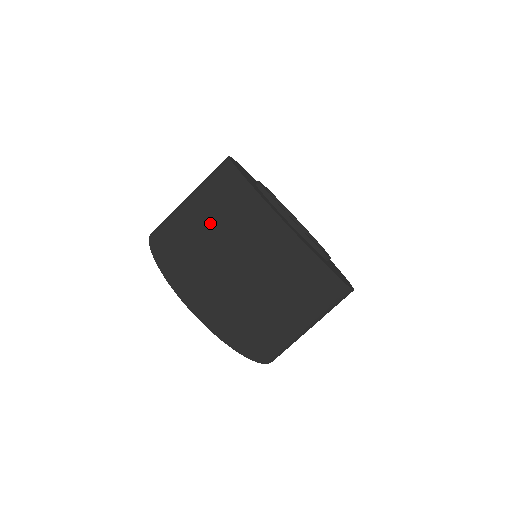
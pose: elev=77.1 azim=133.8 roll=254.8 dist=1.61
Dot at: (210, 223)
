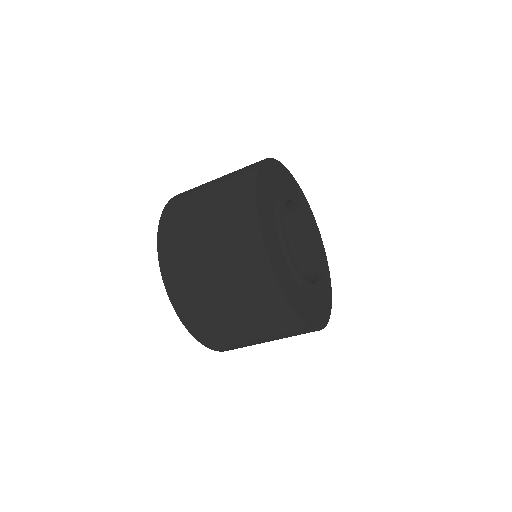
Dot at: (217, 262)
